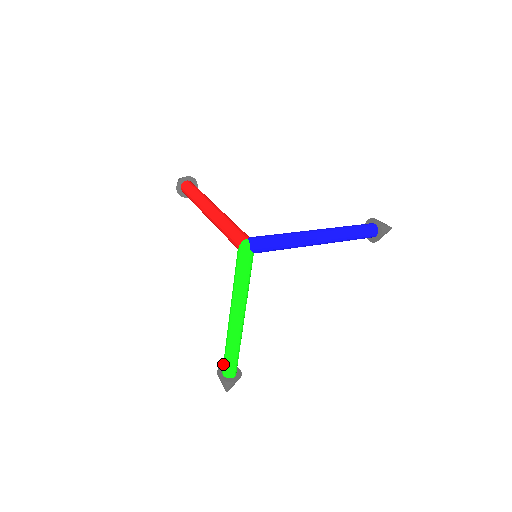
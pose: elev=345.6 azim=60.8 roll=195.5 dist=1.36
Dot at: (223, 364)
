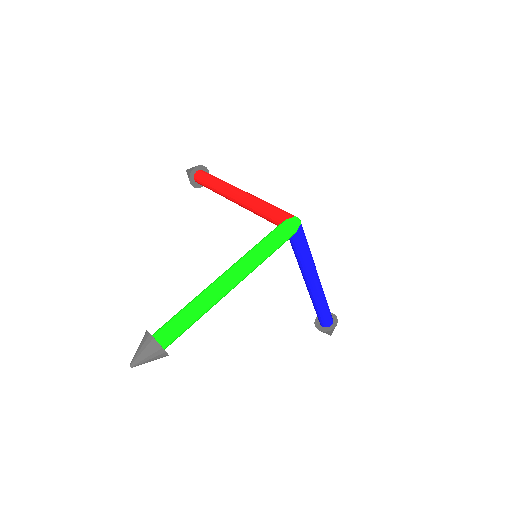
Dot at: (165, 324)
